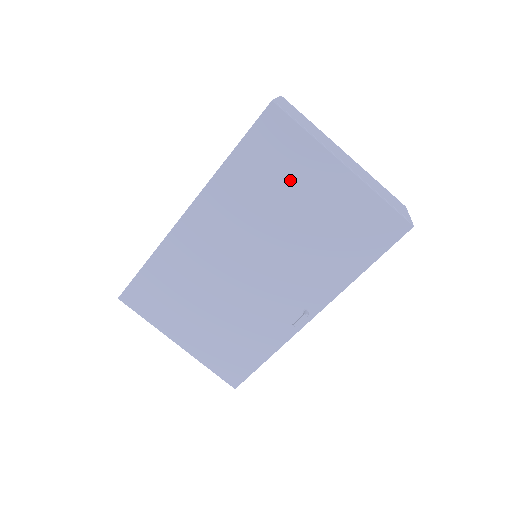
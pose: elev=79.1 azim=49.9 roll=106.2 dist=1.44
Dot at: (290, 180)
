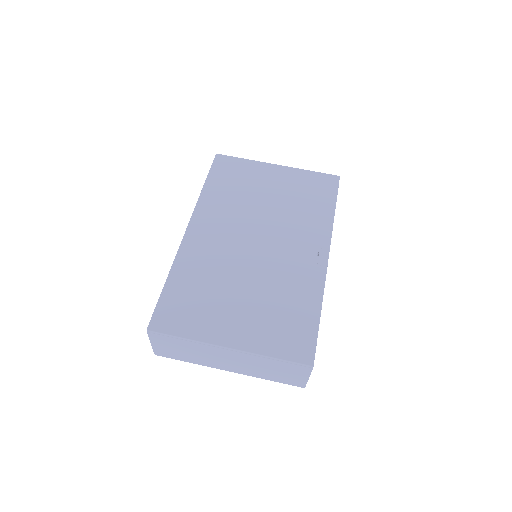
Dot at: (250, 183)
